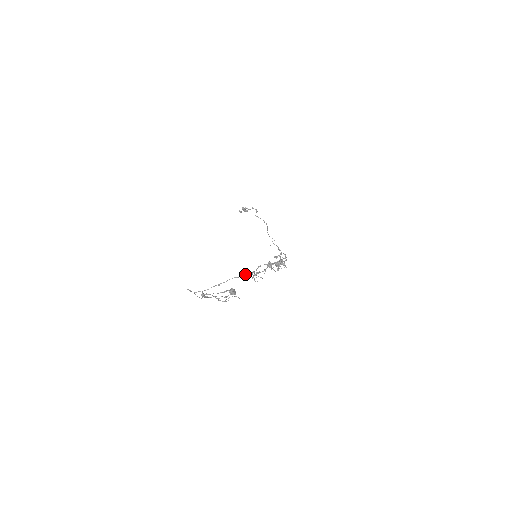
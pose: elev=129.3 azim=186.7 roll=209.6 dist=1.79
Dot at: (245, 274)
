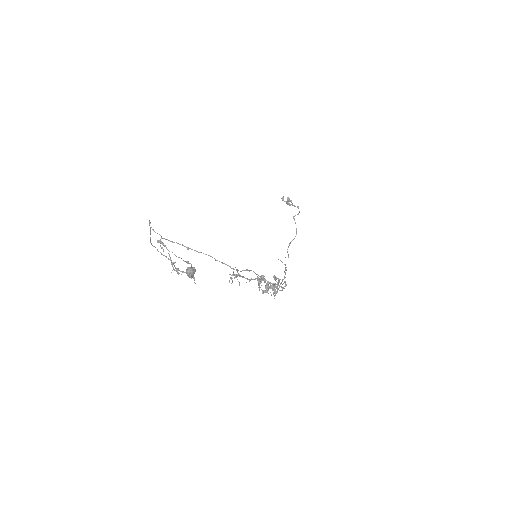
Dot at: (226, 264)
